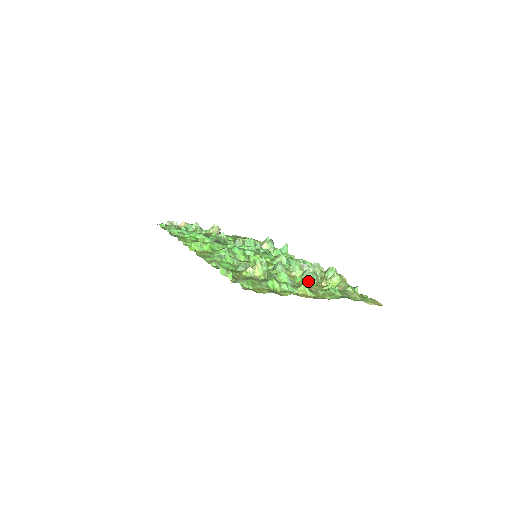
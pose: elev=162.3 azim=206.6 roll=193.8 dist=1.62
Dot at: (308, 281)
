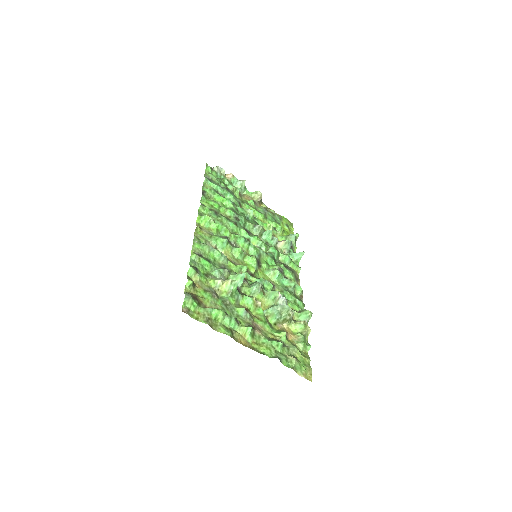
Dot at: (270, 316)
